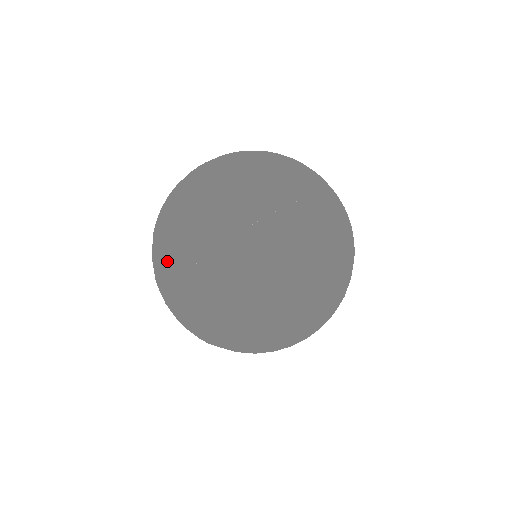
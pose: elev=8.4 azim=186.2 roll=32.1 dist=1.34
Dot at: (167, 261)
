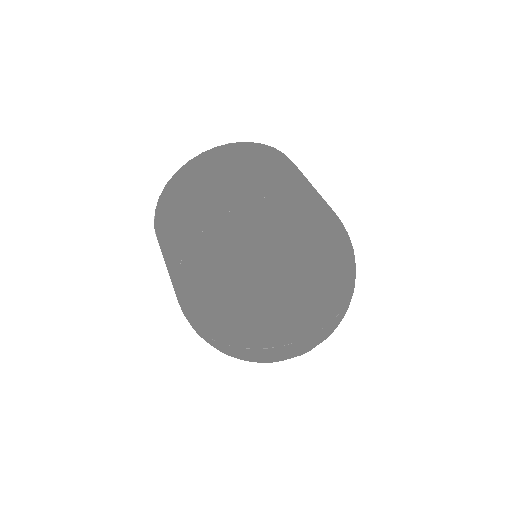
Dot at: (226, 333)
